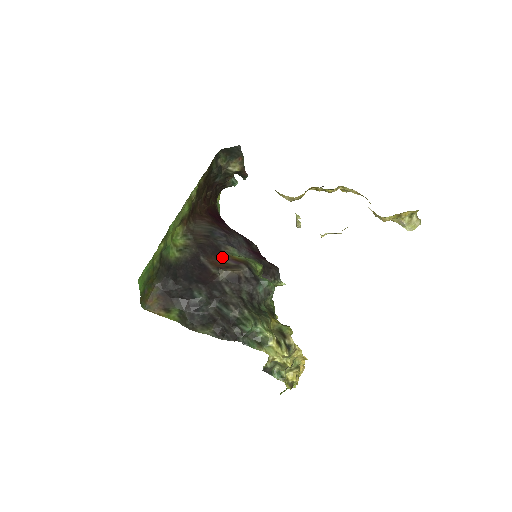
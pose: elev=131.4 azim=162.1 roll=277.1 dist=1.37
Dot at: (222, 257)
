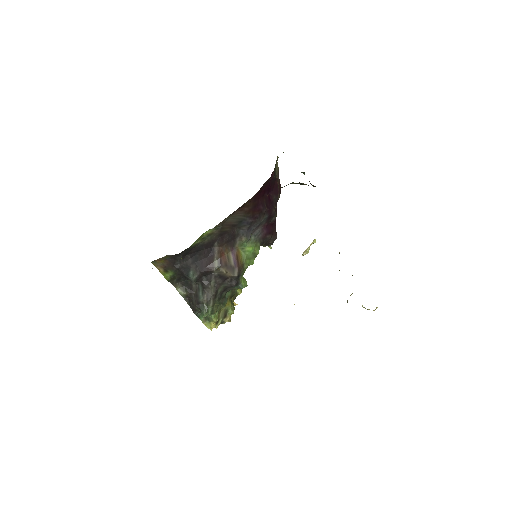
Dot at: (231, 248)
